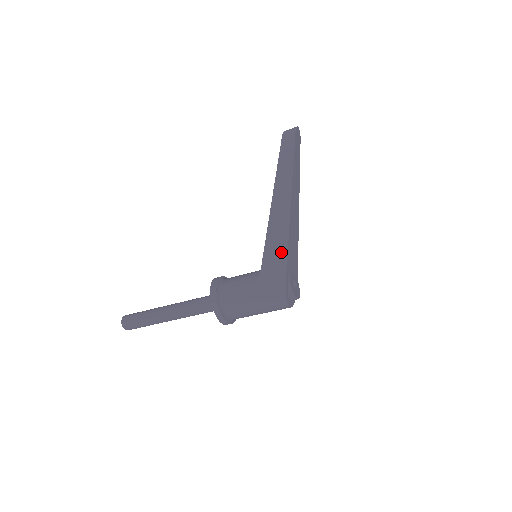
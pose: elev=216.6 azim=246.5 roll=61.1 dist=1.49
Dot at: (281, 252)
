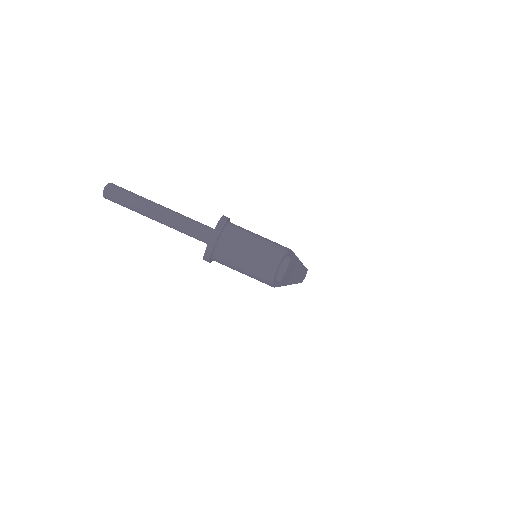
Dot at: occluded
